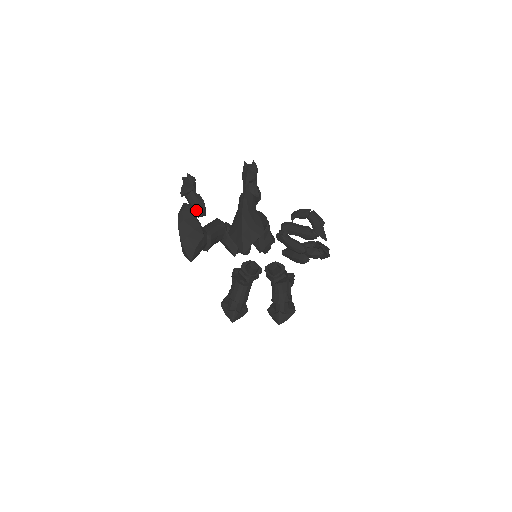
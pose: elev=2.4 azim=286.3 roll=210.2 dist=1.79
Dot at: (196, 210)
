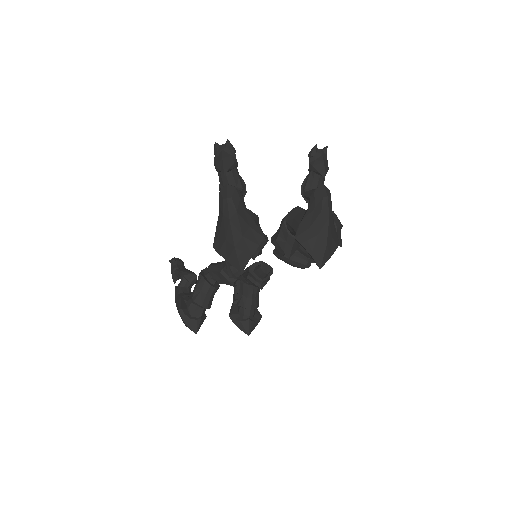
Dot at: occluded
